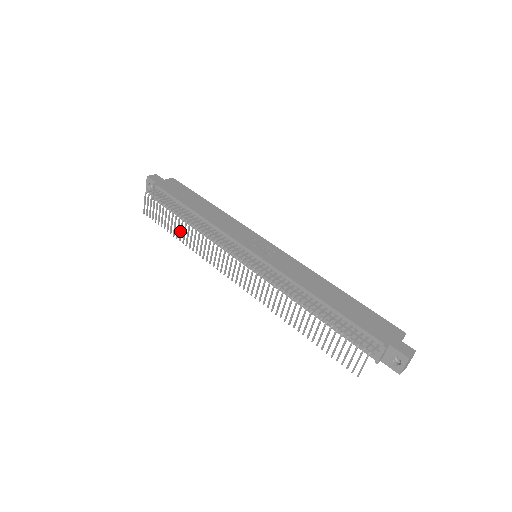
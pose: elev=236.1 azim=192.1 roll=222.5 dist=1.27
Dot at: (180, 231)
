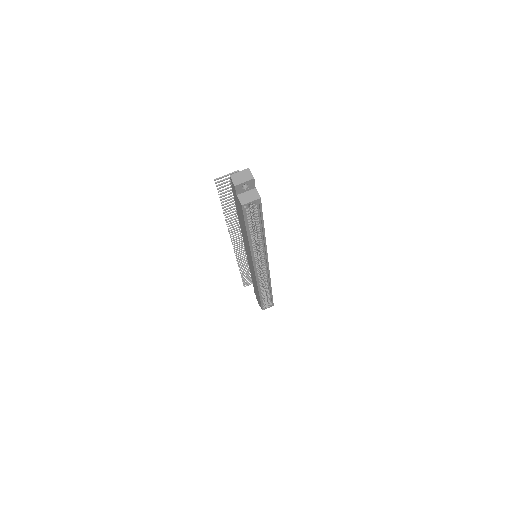
Dot at: occluded
